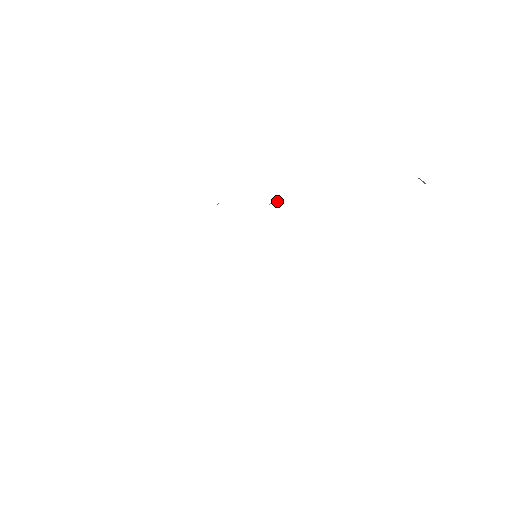
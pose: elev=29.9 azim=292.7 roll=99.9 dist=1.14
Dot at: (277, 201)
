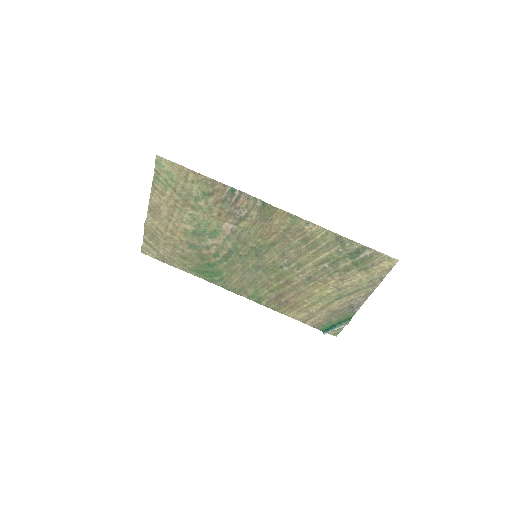
Dot at: (254, 291)
